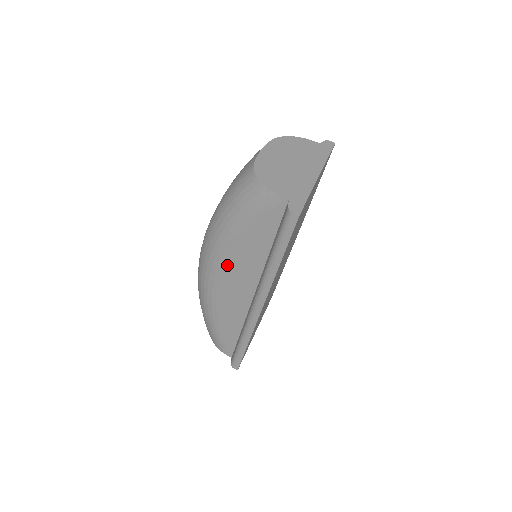
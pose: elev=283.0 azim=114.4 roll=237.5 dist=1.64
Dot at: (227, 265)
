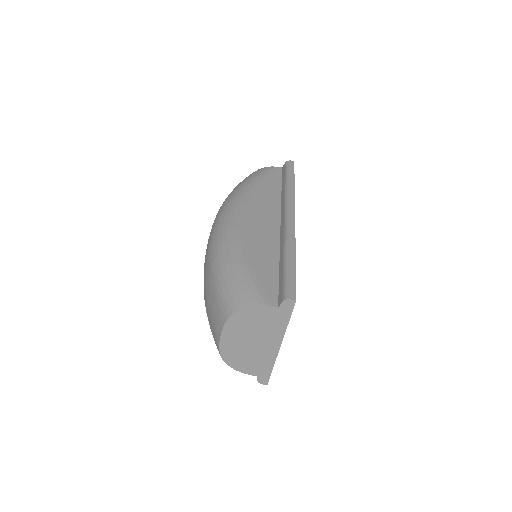
Dot at: occluded
